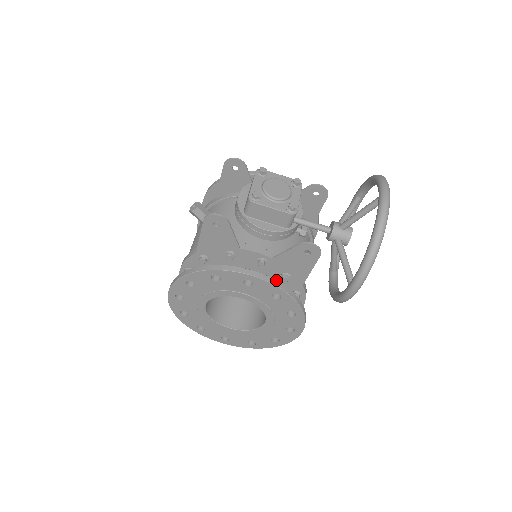
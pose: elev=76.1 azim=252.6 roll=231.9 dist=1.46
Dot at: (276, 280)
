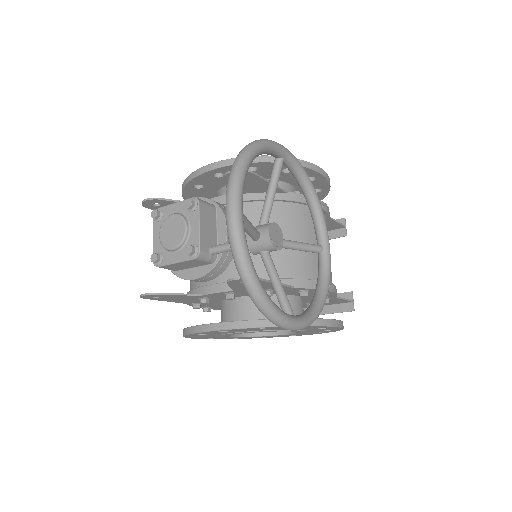
Dot at: (241, 321)
